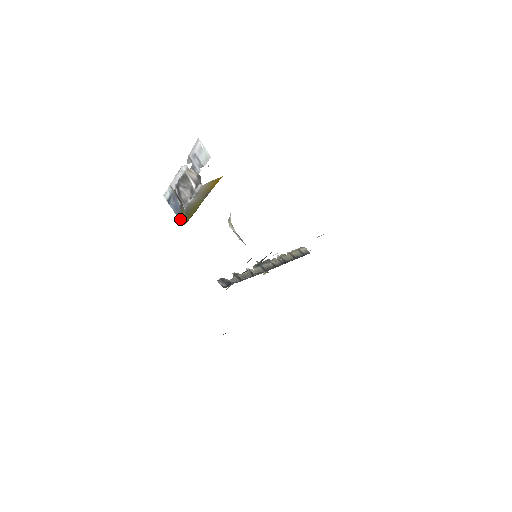
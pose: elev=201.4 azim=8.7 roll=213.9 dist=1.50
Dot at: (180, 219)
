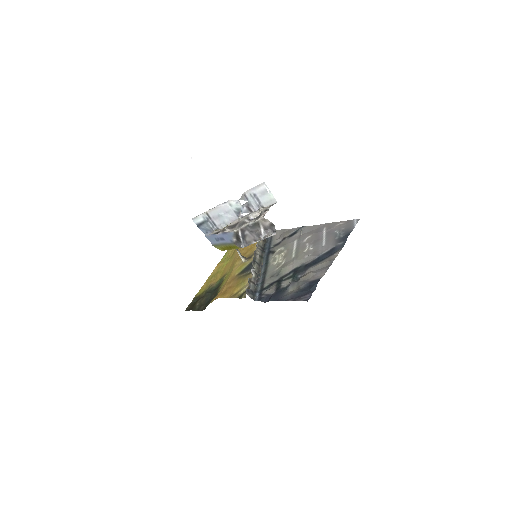
Dot at: (215, 244)
